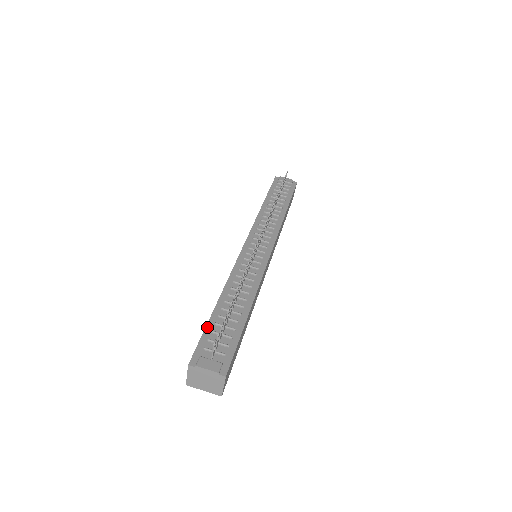
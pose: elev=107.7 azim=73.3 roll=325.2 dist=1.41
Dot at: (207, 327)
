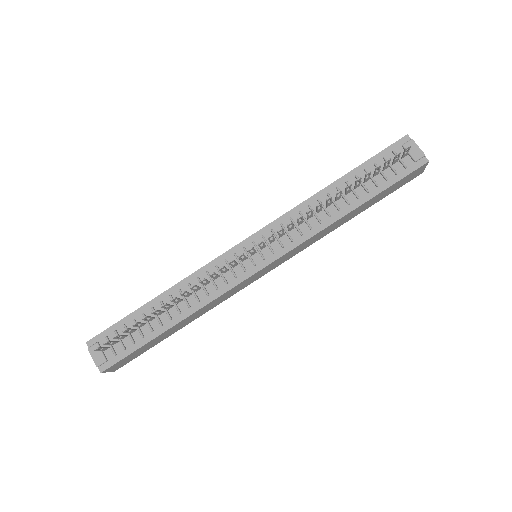
Dot at: (126, 318)
